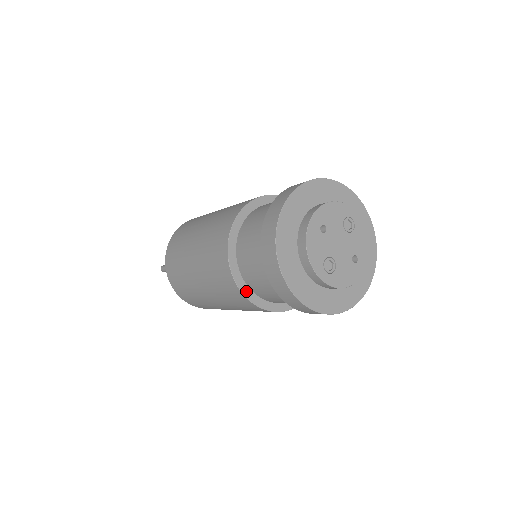
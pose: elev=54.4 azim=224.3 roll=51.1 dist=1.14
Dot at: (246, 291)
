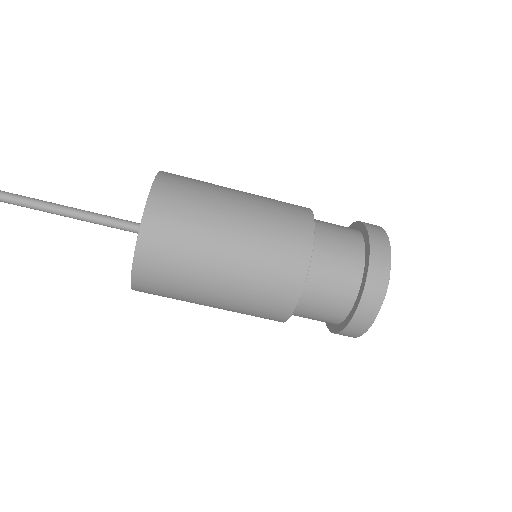
Dot at: (311, 248)
